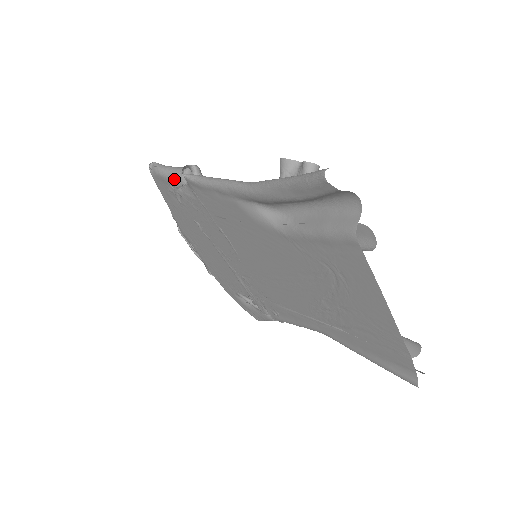
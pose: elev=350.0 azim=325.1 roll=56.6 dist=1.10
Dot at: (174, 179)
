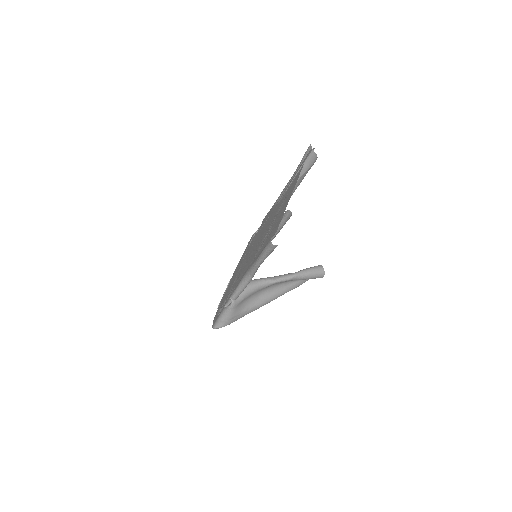
Dot at: occluded
